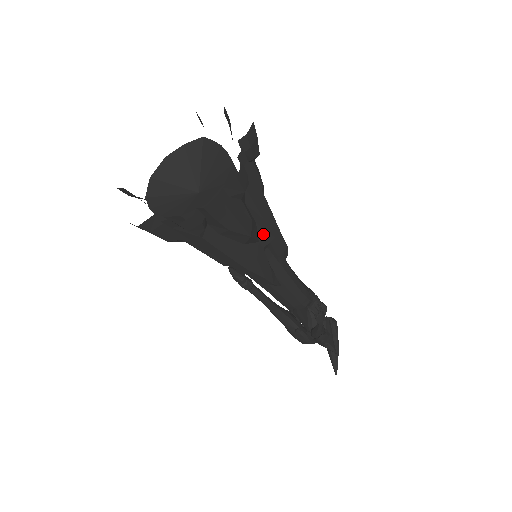
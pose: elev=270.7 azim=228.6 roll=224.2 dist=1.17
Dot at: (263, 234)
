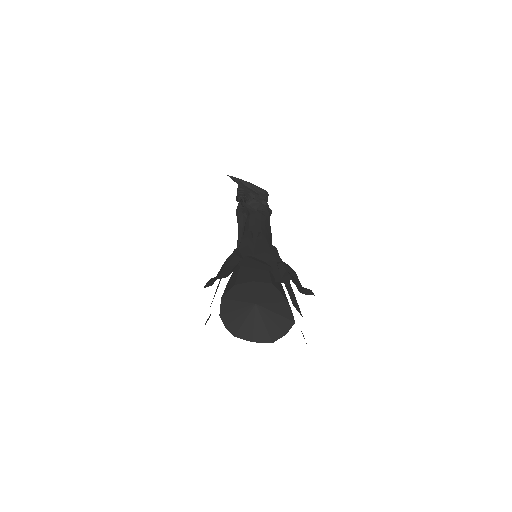
Dot at: occluded
